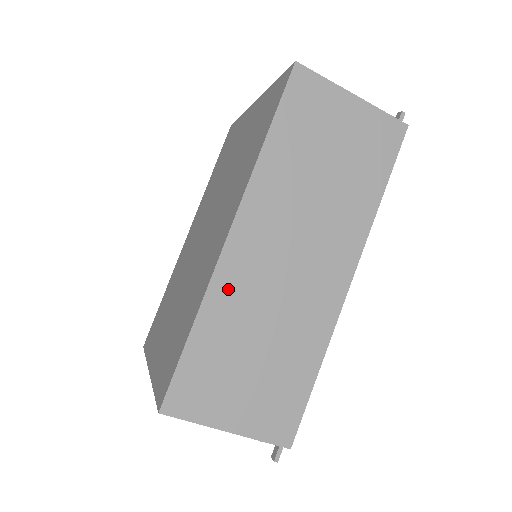
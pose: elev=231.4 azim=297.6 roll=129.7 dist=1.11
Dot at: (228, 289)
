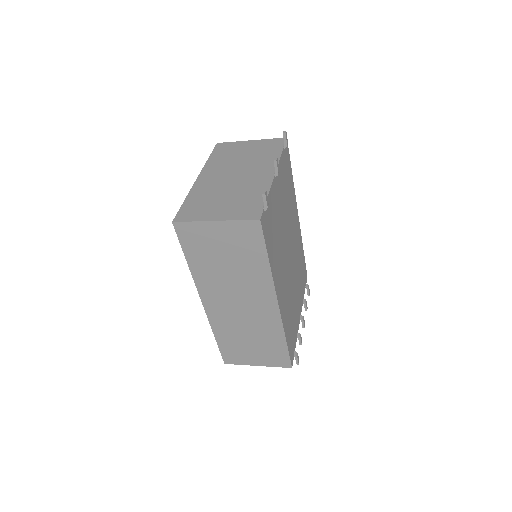
Dot at: (219, 322)
